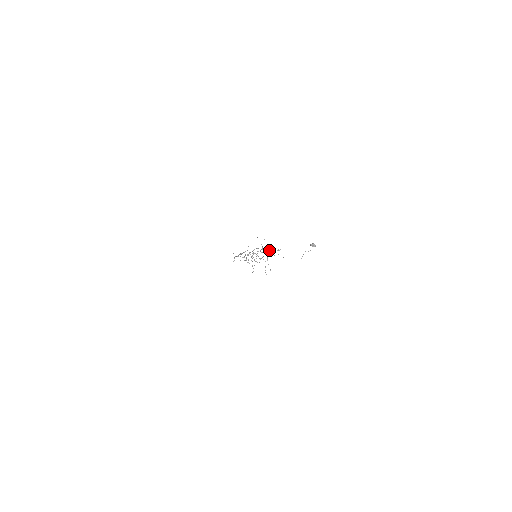
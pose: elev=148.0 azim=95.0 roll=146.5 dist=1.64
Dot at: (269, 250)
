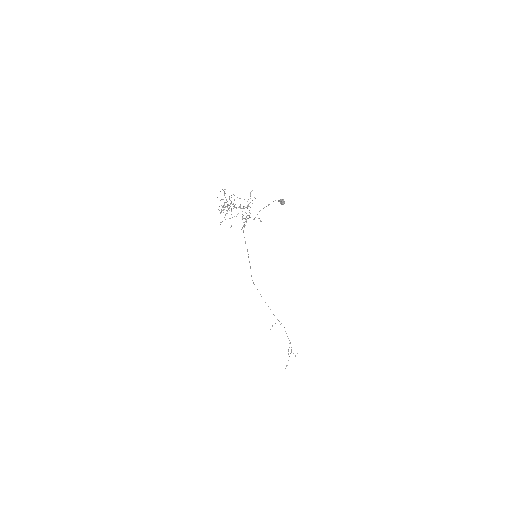
Dot at: occluded
